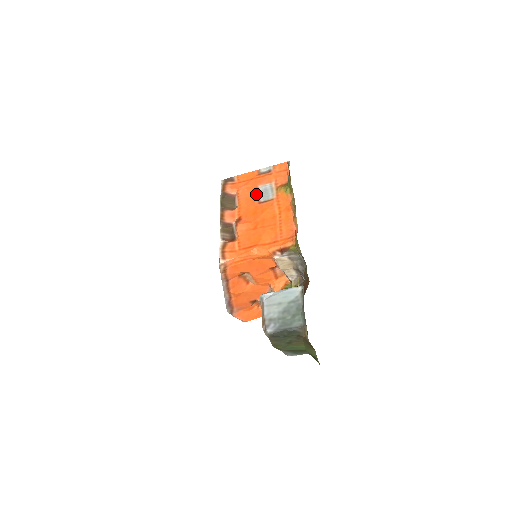
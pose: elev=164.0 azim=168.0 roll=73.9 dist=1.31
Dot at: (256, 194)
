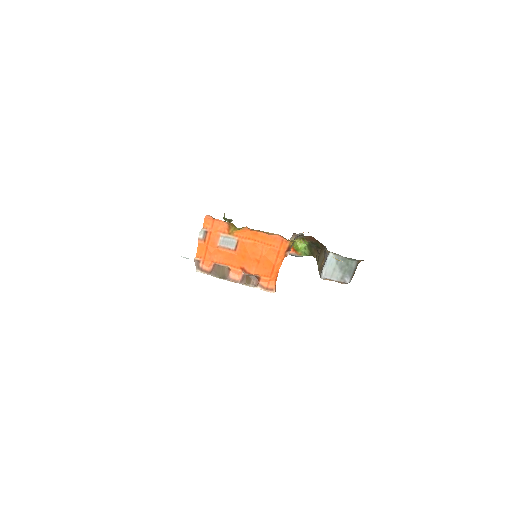
Dot at: (225, 250)
